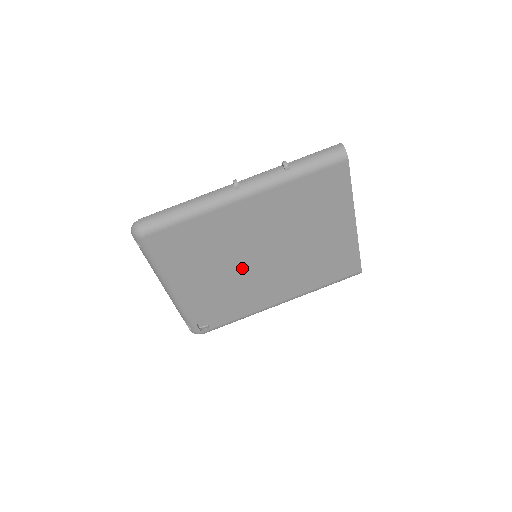
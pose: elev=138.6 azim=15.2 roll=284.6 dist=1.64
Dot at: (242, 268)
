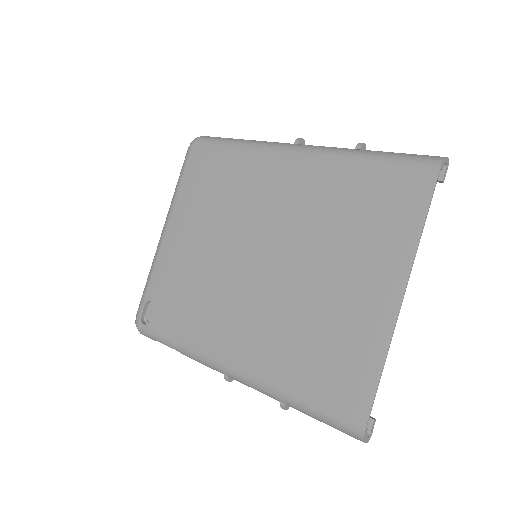
Dot at: (232, 256)
